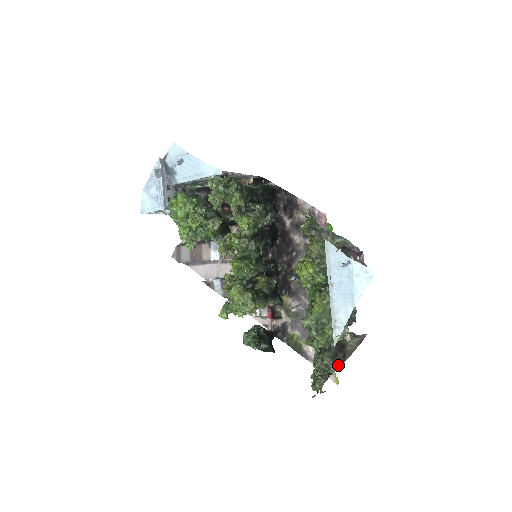
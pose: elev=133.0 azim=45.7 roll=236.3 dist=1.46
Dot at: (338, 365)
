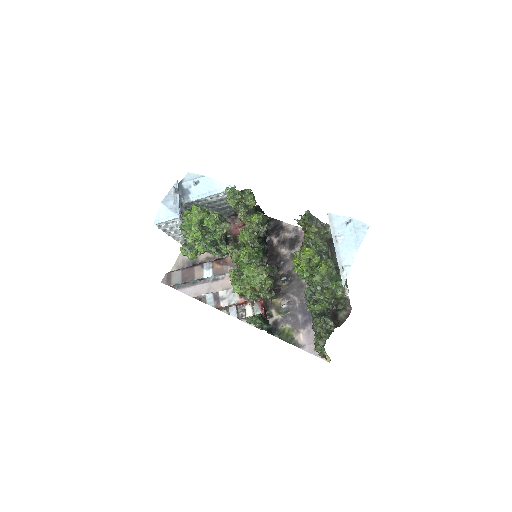
Dot at: (336, 326)
